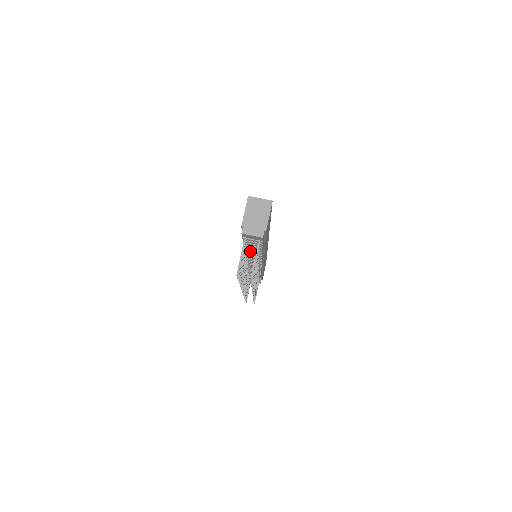
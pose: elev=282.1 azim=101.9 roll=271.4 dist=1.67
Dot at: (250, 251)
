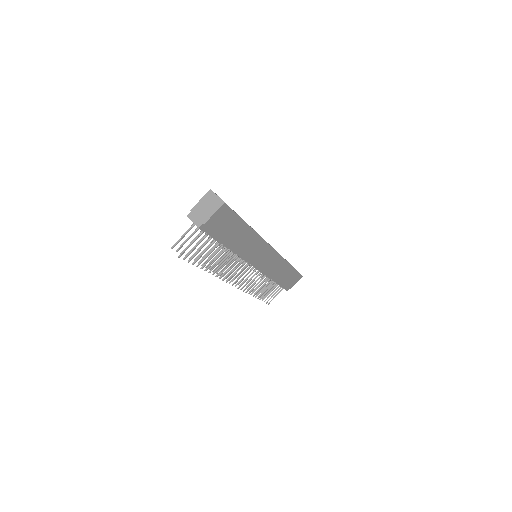
Dot at: occluded
